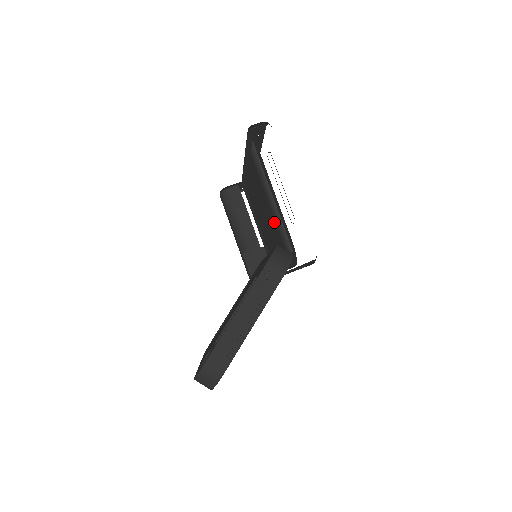
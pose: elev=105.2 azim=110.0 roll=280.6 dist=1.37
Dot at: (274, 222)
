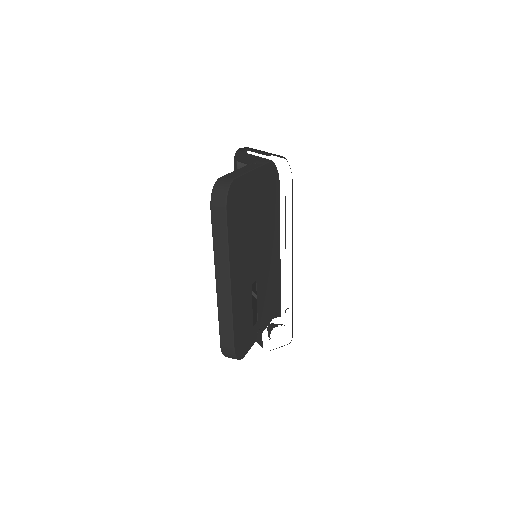
Dot at: occluded
